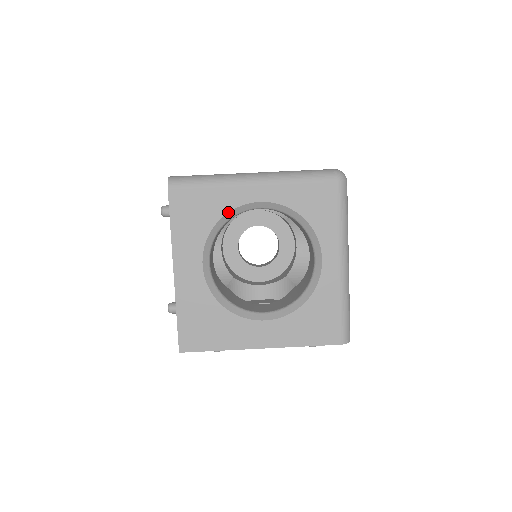
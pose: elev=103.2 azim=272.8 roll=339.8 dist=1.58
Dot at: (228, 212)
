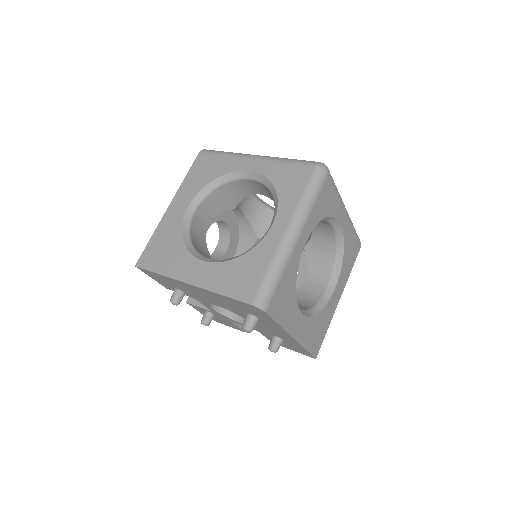
Dot at: (226, 174)
